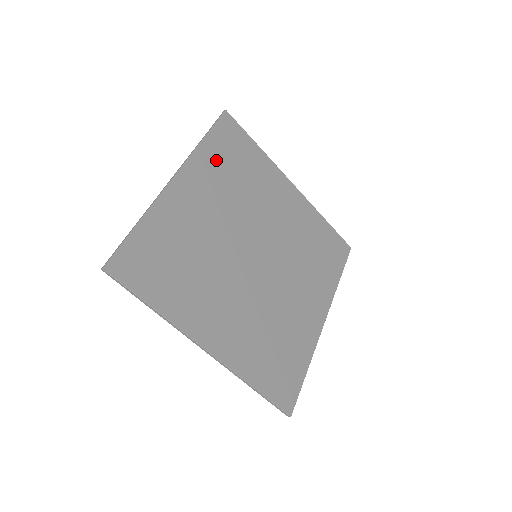
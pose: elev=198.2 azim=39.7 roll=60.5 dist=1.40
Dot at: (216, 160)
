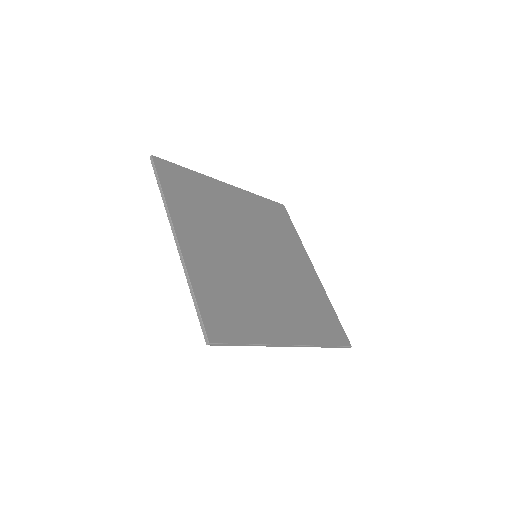
Dot at: (182, 202)
